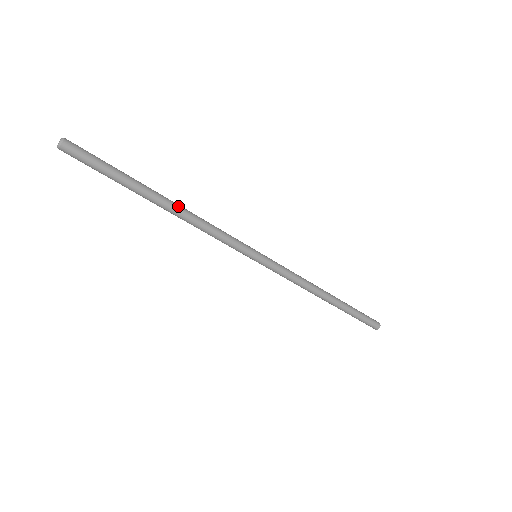
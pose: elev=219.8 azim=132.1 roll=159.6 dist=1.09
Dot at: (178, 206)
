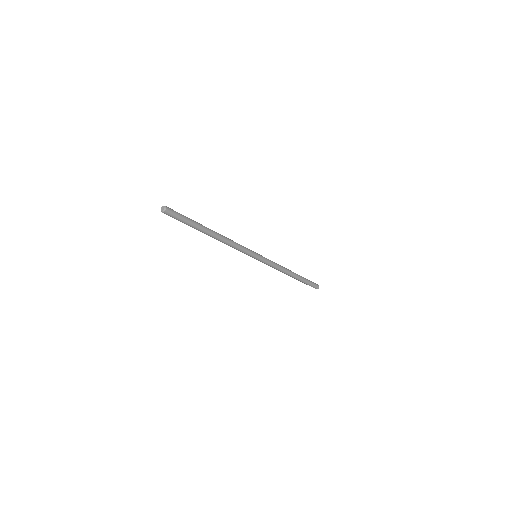
Dot at: (219, 235)
